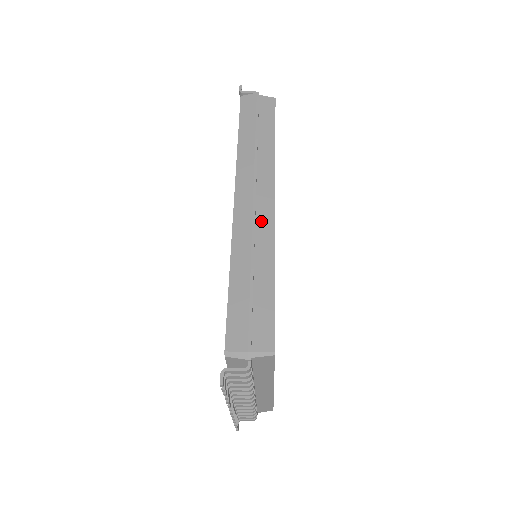
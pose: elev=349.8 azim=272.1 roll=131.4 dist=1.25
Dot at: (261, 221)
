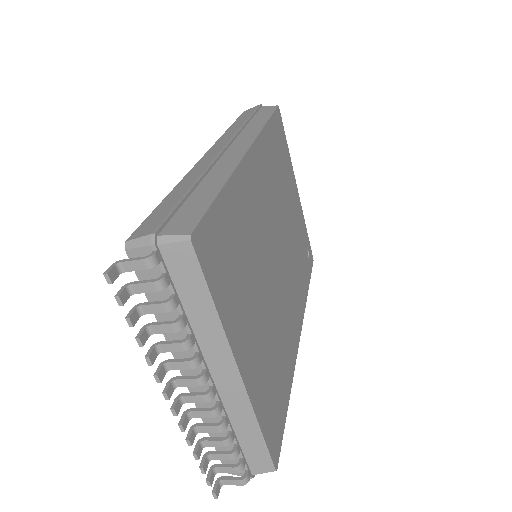
Dot at: (226, 158)
